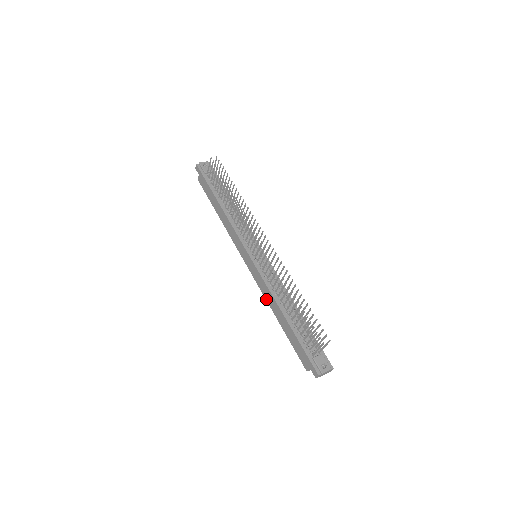
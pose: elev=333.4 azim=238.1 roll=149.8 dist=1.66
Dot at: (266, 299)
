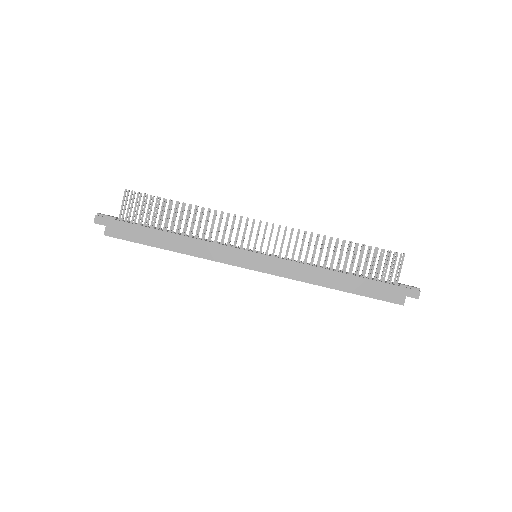
Dot at: (306, 281)
